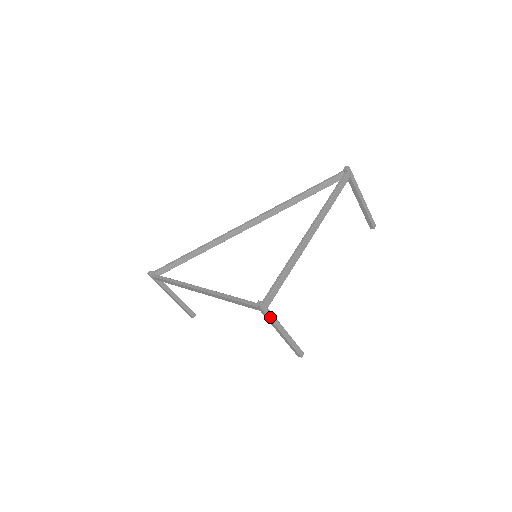
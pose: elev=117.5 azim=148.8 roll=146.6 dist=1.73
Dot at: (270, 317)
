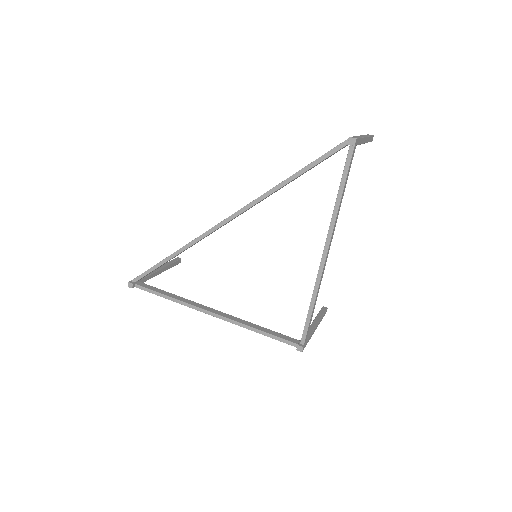
Dot at: (308, 341)
